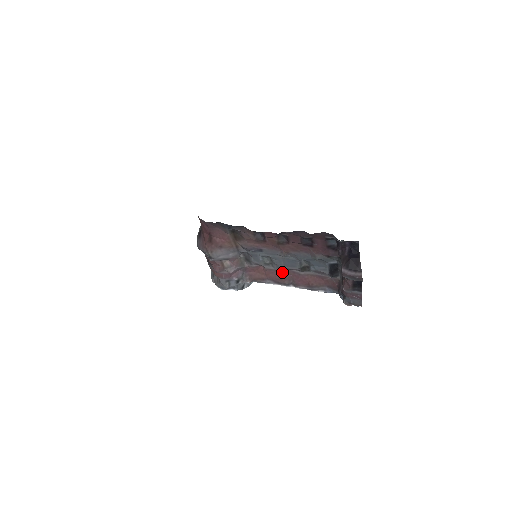
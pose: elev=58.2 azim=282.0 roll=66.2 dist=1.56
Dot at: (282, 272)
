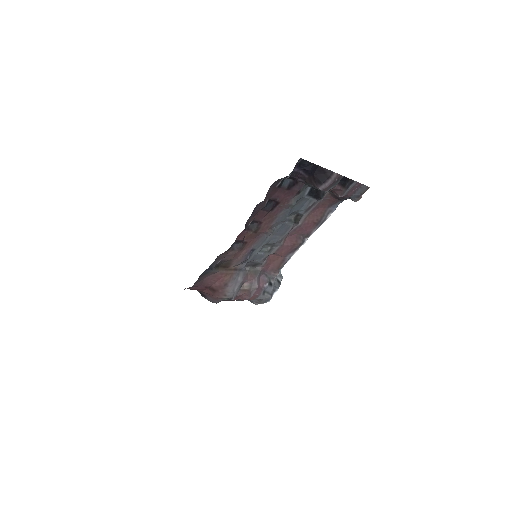
Dot at: (287, 240)
